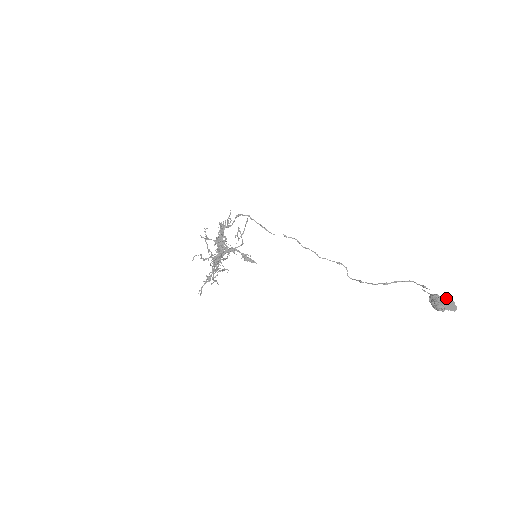
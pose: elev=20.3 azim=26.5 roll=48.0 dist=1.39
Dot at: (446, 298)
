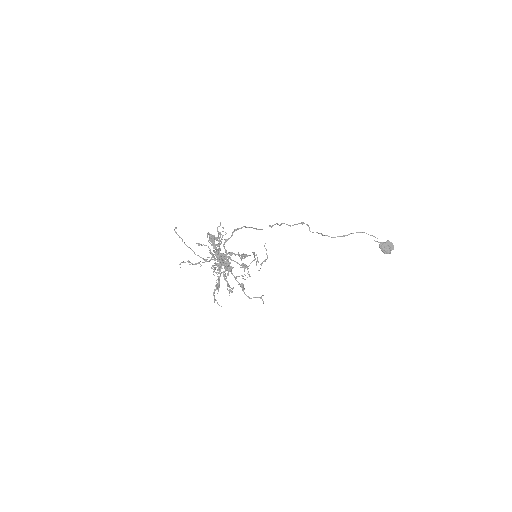
Dot at: (388, 242)
